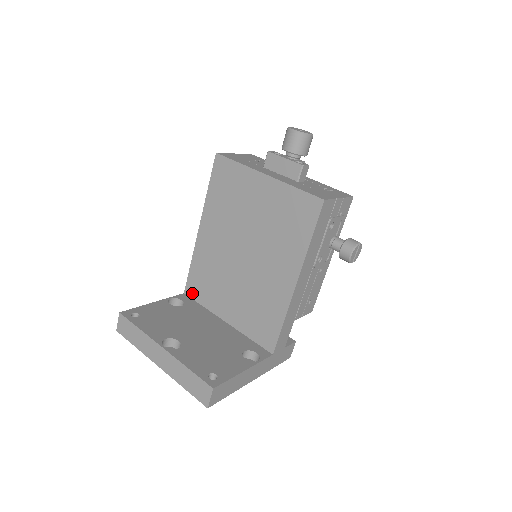
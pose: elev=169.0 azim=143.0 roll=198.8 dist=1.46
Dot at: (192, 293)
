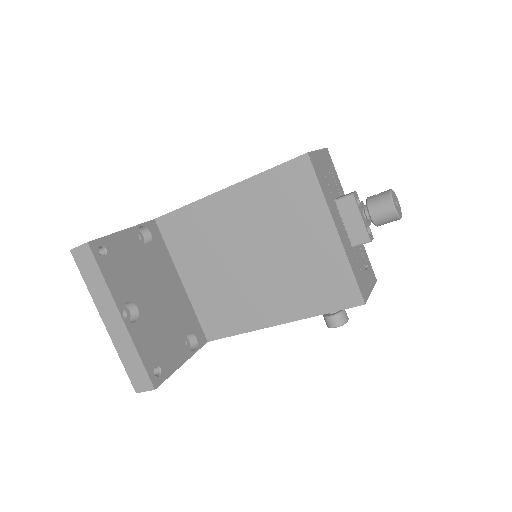
Dot at: (164, 228)
